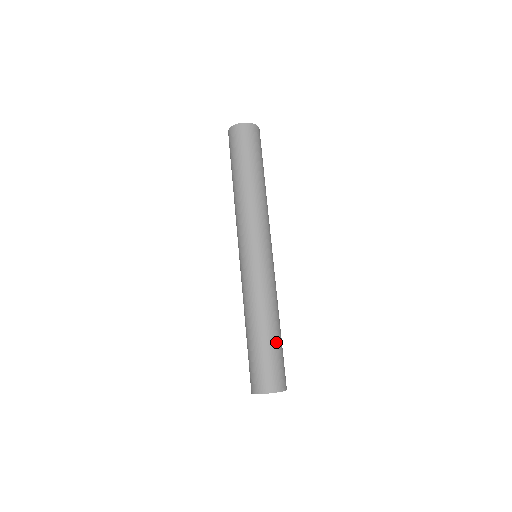
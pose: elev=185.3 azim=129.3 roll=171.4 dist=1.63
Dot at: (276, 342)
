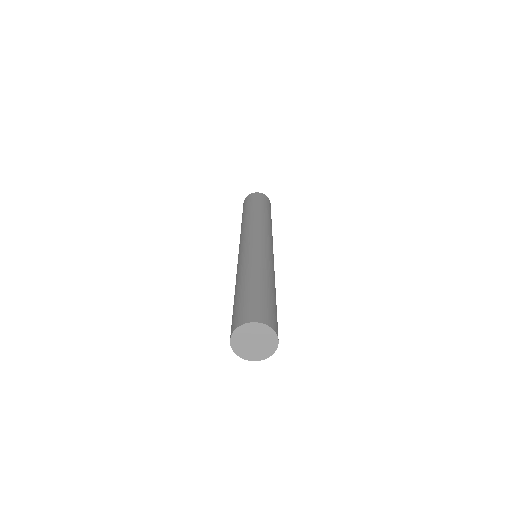
Dot at: (266, 291)
